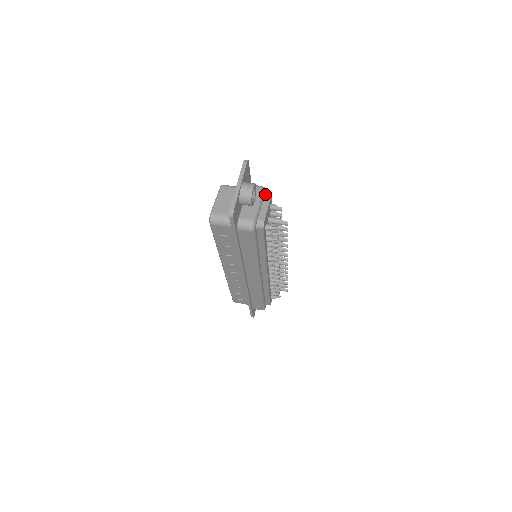
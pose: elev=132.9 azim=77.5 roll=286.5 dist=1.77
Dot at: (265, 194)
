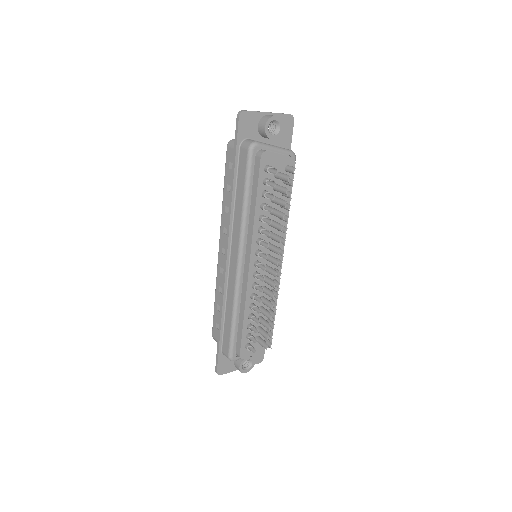
Dot at: occluded
